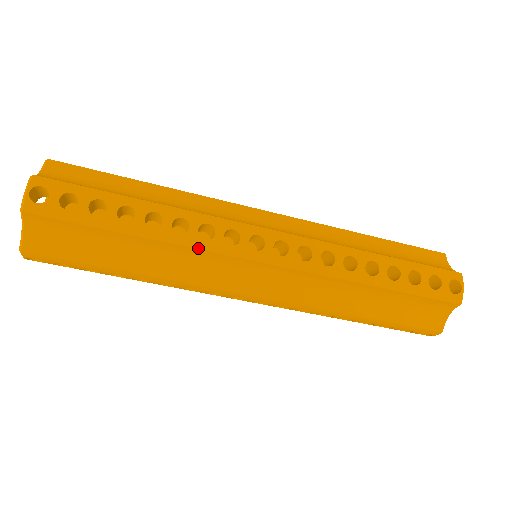
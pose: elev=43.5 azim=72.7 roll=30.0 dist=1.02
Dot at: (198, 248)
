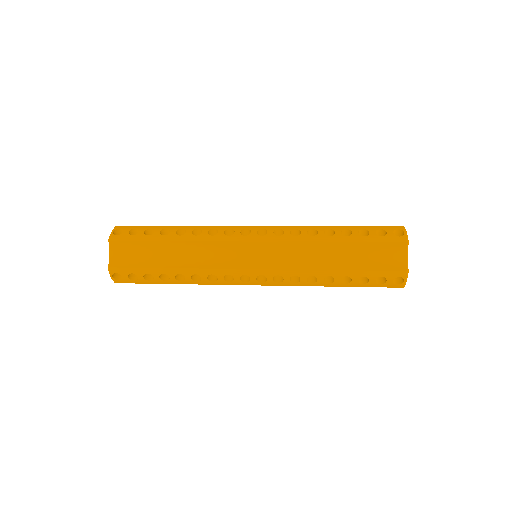
Dot at: (211, 284)
